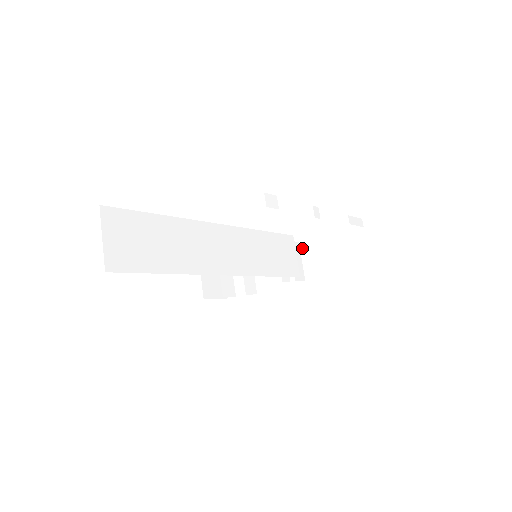
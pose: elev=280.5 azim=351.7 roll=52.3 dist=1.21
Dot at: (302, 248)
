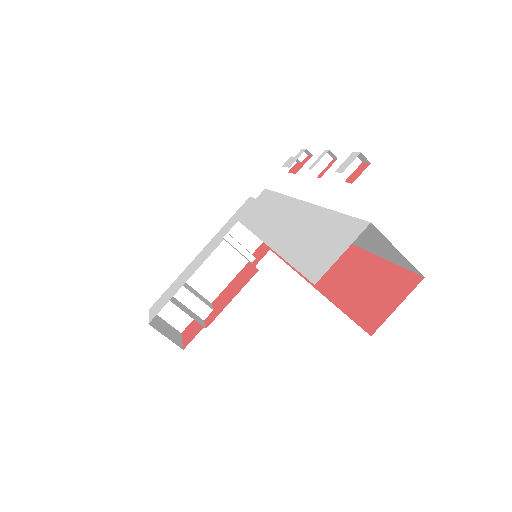
Dot at: occluded
